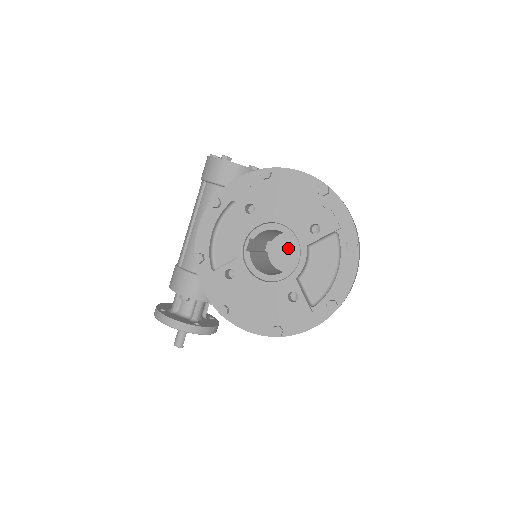
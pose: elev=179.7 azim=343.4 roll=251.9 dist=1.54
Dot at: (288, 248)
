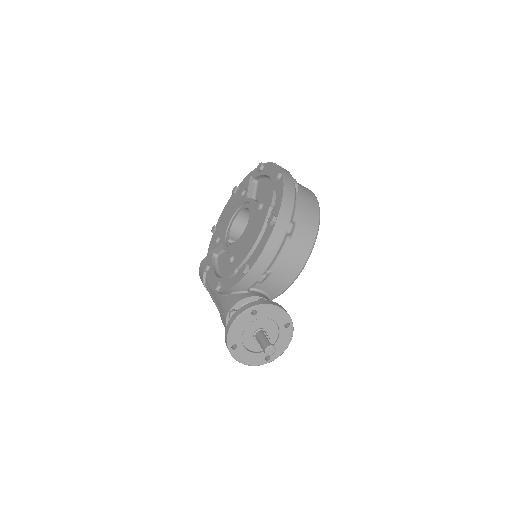
Dot at: occluded
